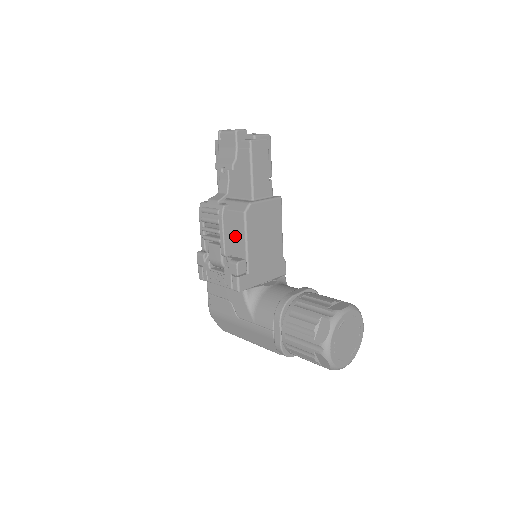
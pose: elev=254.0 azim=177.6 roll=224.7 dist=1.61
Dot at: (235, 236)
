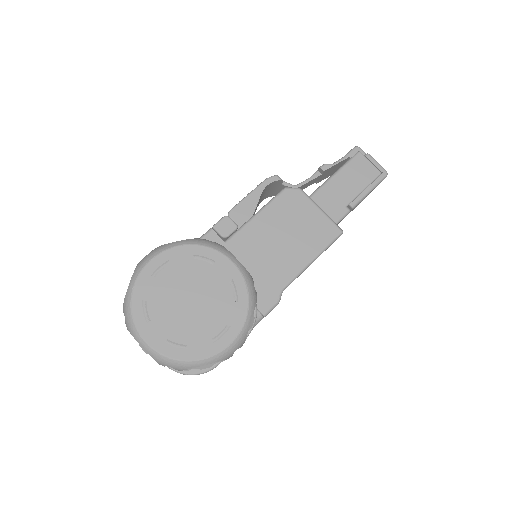
Dot at: occluded
